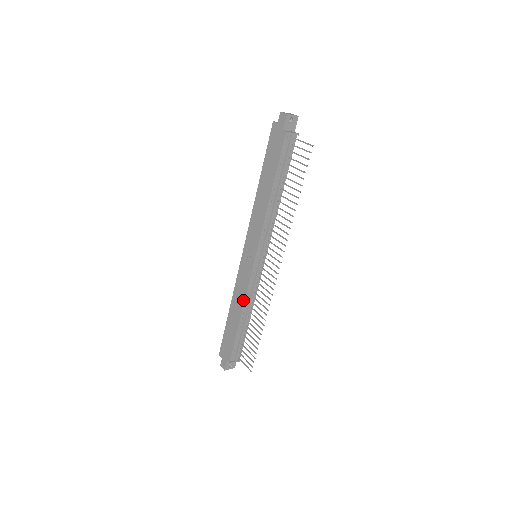
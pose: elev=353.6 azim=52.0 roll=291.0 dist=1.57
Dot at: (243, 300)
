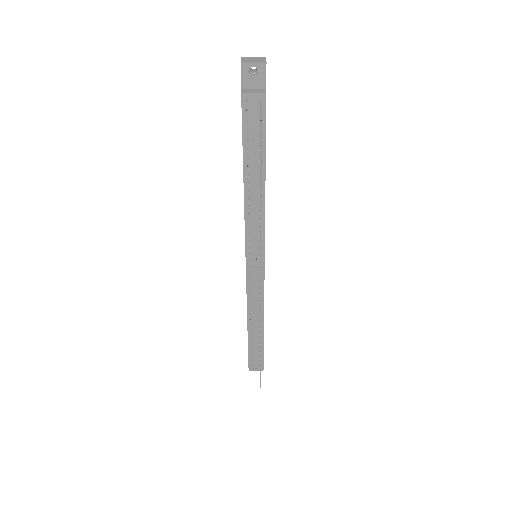
Dot at: occluded
